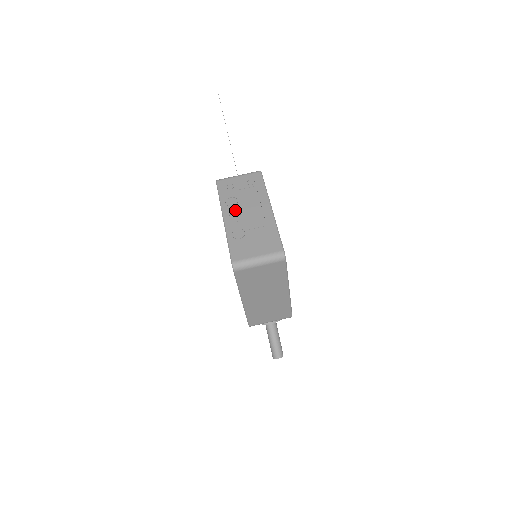
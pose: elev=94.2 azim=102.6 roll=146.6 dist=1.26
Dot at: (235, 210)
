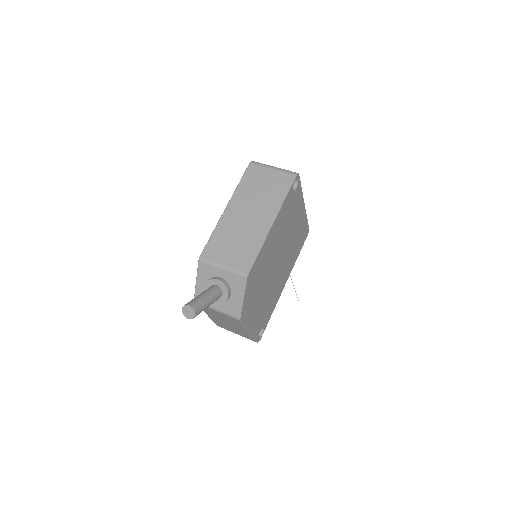
Dot at: occluded
